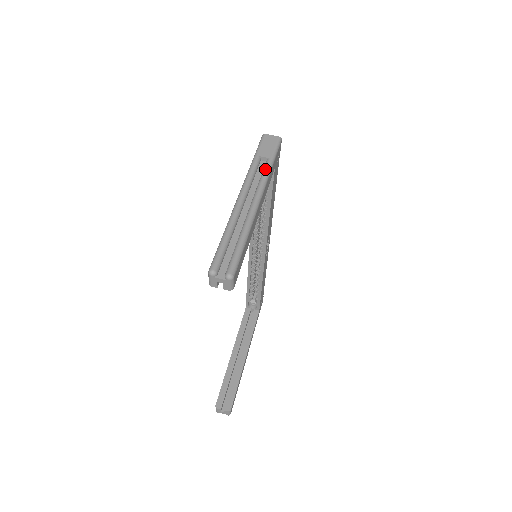
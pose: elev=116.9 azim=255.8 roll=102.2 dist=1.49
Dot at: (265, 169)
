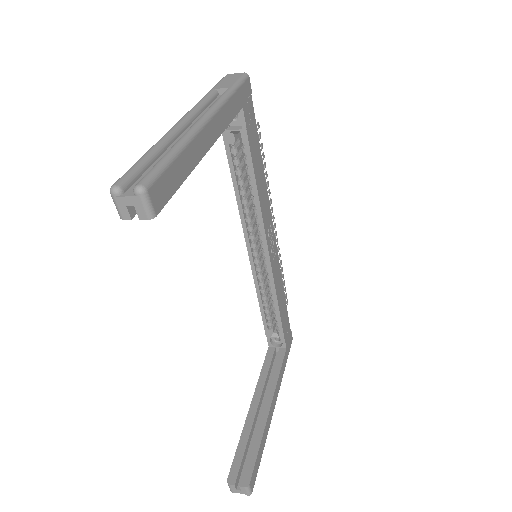
Dot at: occluded
